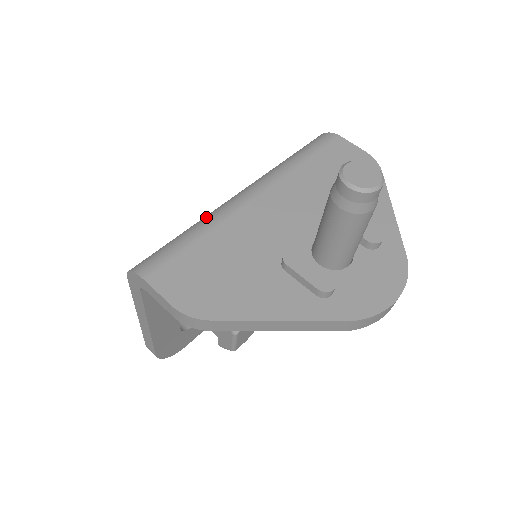
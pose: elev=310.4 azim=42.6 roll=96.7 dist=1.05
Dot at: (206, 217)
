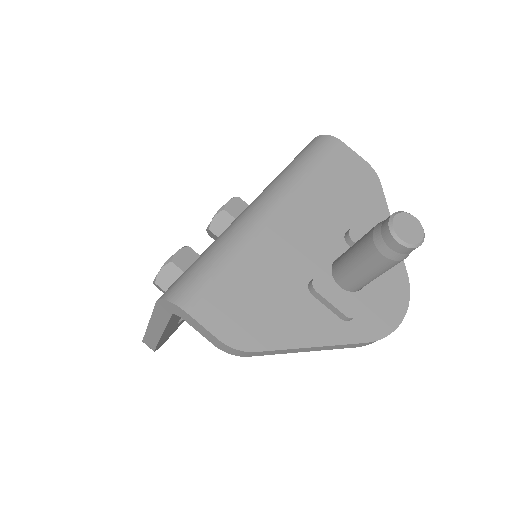
Dot at: (230, 235)
